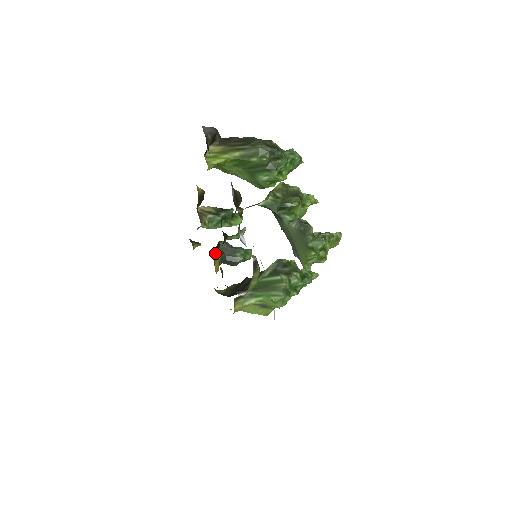
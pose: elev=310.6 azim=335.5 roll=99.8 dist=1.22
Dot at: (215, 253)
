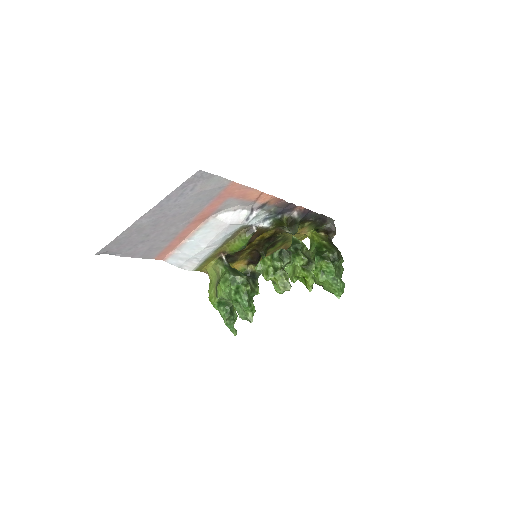
Dot at: (250, 257)
